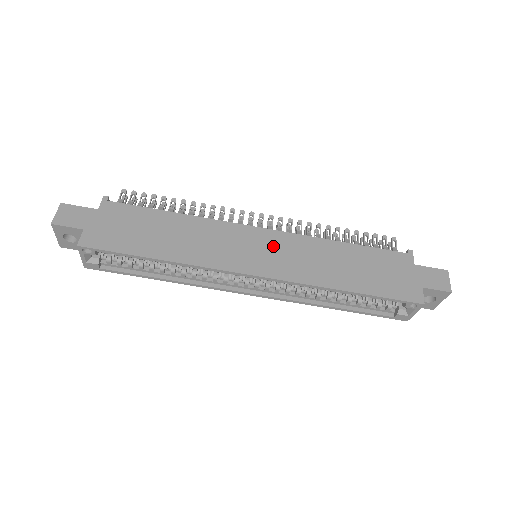
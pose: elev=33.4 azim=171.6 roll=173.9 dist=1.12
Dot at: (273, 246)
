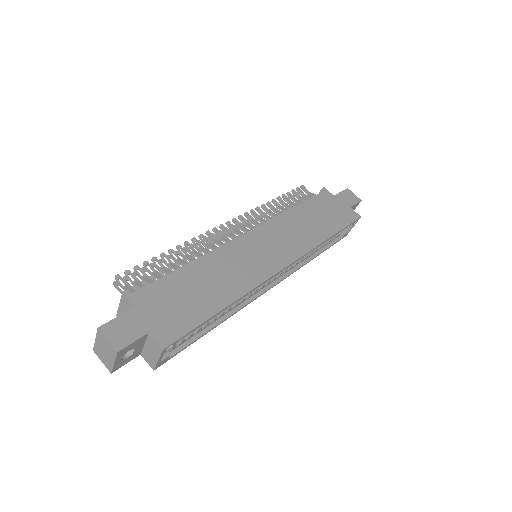
Dot at: (269, 239)
